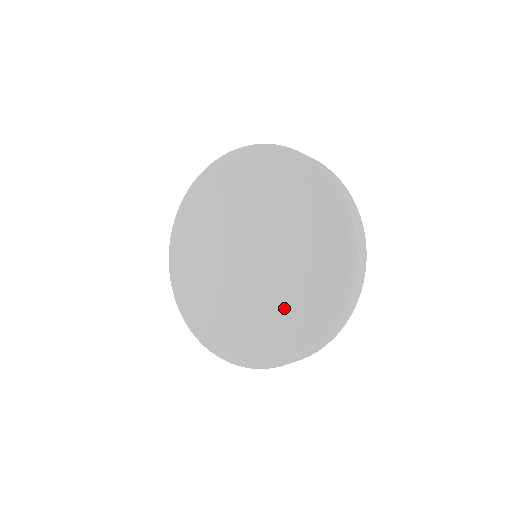
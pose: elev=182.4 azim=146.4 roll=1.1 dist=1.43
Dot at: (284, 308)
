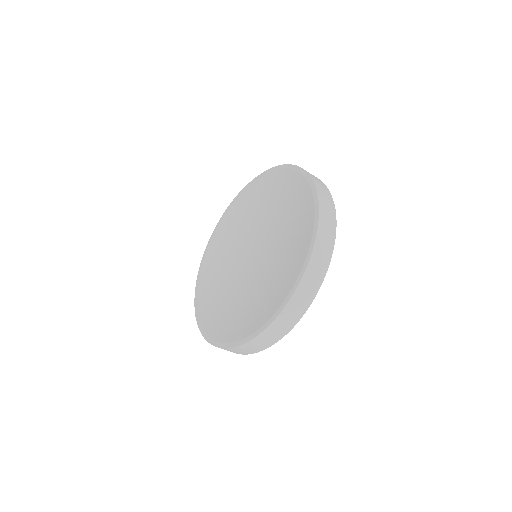
Dot at: (265, 291)
